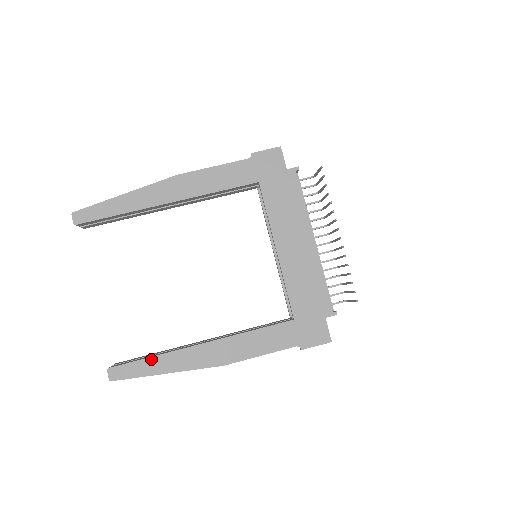
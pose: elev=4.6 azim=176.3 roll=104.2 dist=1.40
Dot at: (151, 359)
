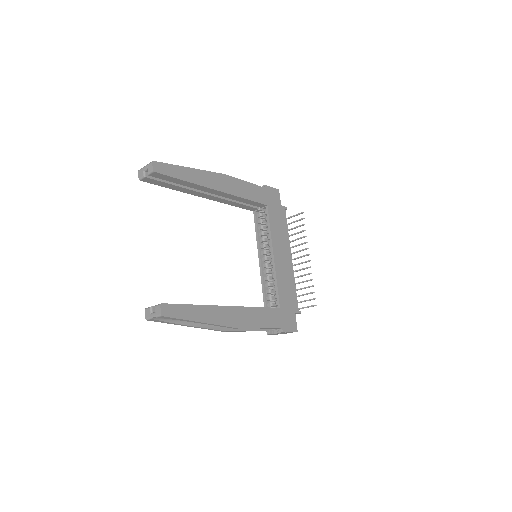
Dot at: (194, 306)
